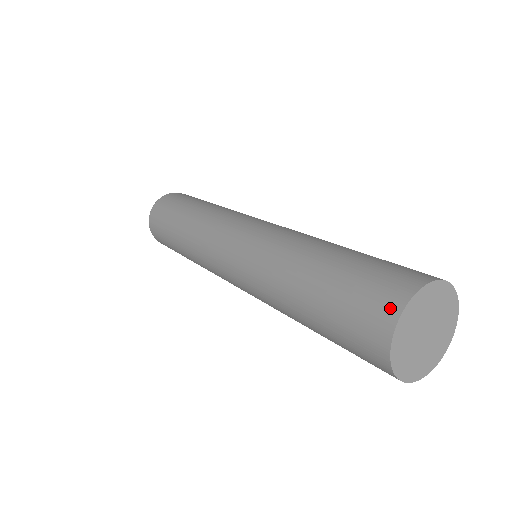
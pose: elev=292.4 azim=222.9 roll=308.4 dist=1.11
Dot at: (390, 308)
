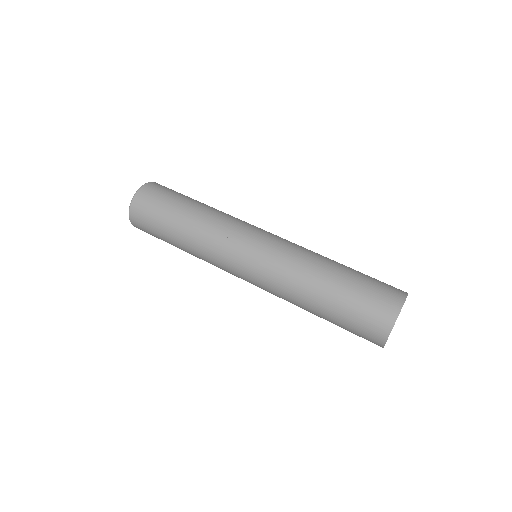
Dot at: (386, 323)
